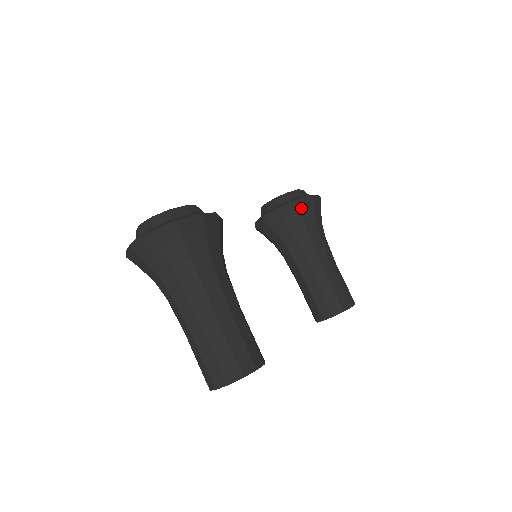
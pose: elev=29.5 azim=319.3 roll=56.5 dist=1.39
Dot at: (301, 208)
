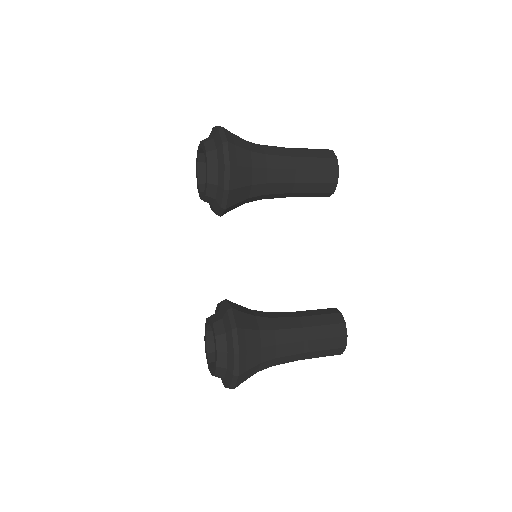
Dot at: (234, 187)
